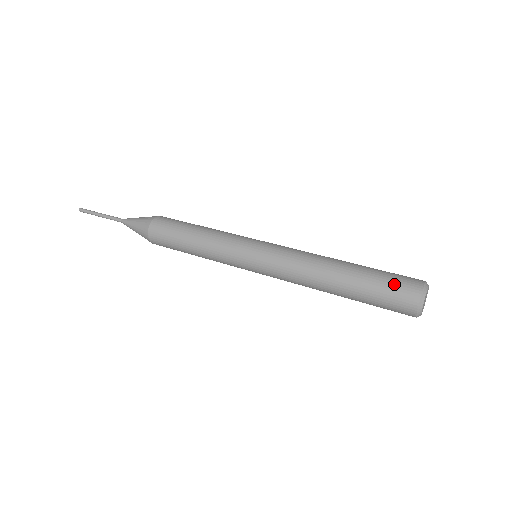
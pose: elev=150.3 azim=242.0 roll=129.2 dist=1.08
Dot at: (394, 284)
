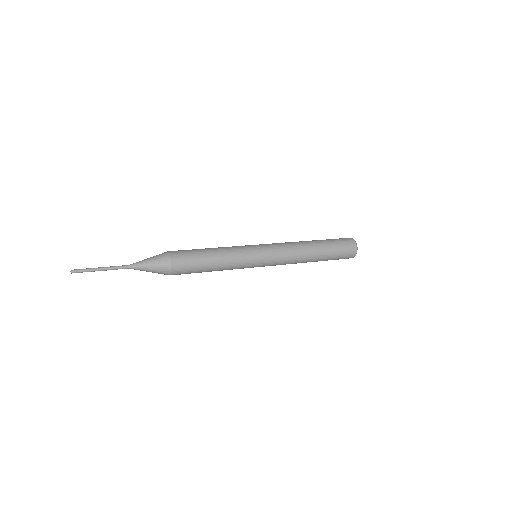
Dot at: (340, 239)
